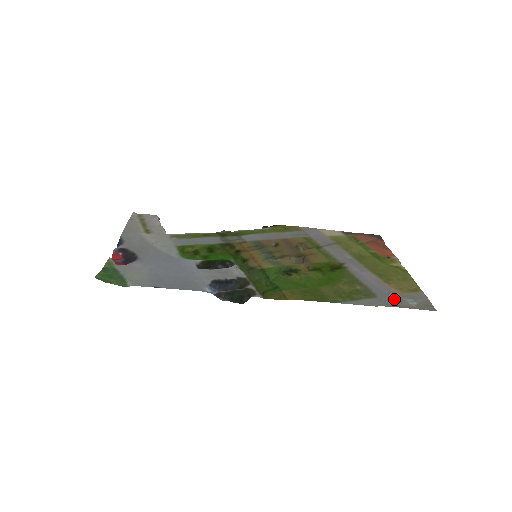
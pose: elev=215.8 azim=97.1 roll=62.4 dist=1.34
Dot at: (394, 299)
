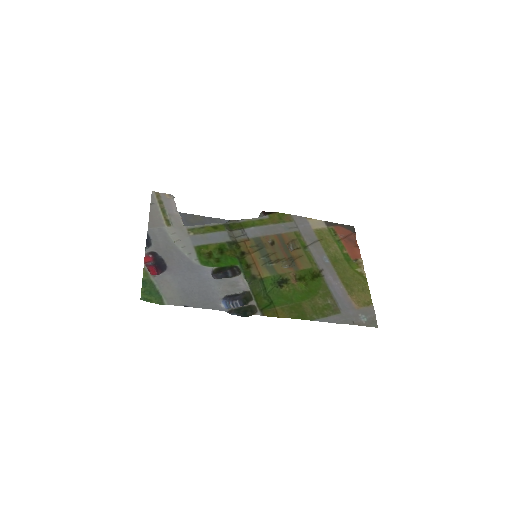
Dot at: (352, 315)
